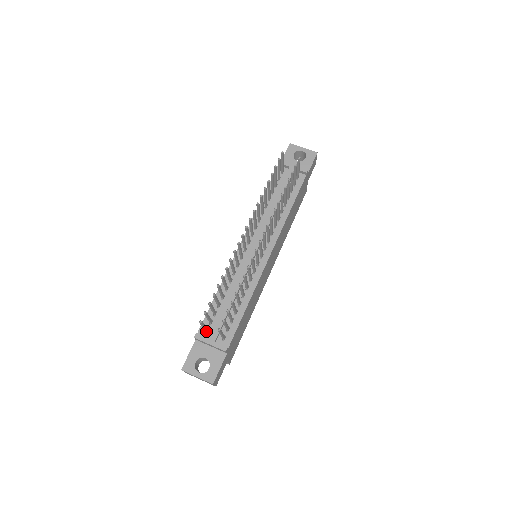
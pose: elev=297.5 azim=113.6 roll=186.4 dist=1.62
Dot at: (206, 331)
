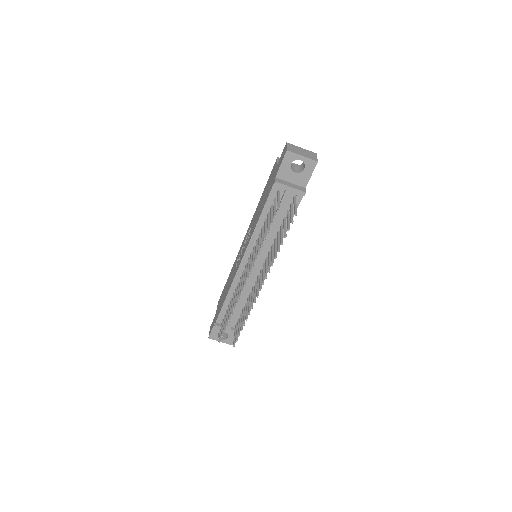
Dot at: (222, 322)
